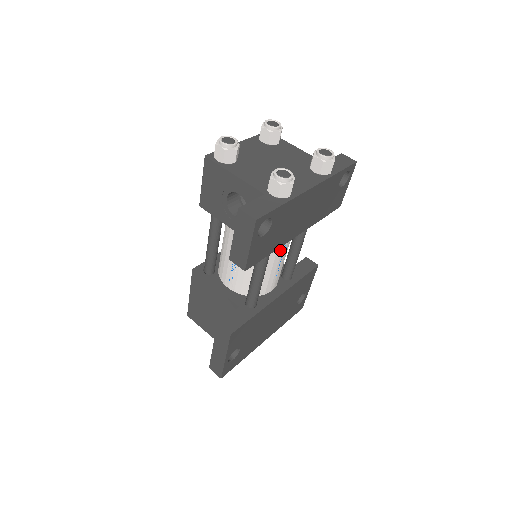
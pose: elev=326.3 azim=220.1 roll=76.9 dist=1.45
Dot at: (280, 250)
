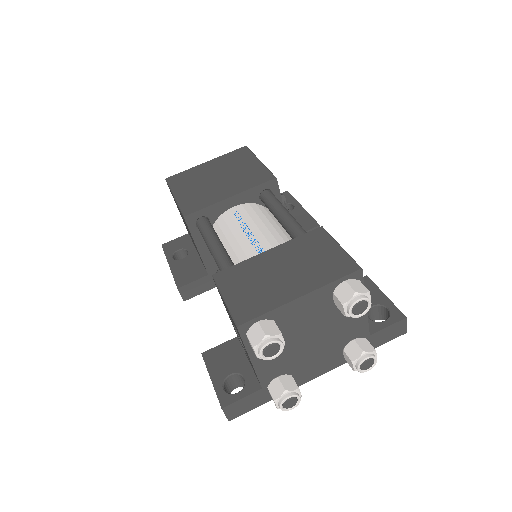
Dot at: occluded
